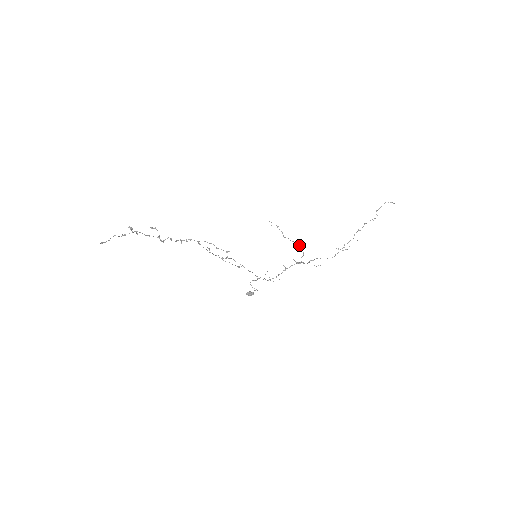
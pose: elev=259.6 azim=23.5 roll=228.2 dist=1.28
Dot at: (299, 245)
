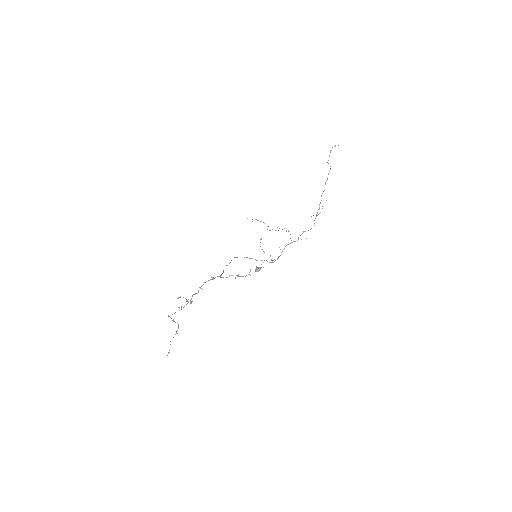
Dot at: occluded
